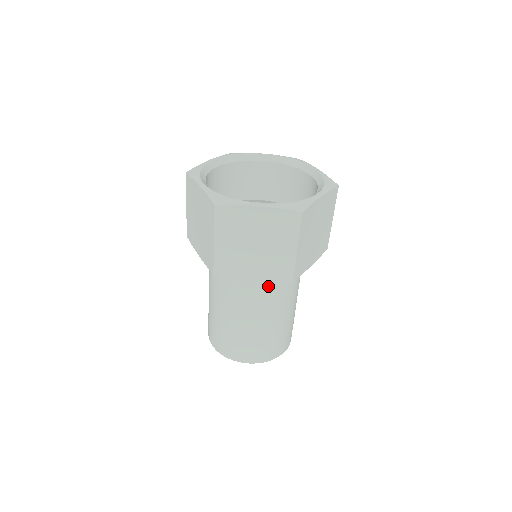
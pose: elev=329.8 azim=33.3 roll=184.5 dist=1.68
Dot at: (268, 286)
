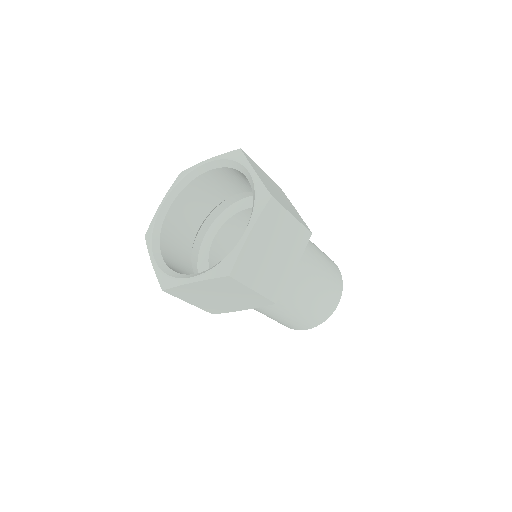
Dot at: occluded
